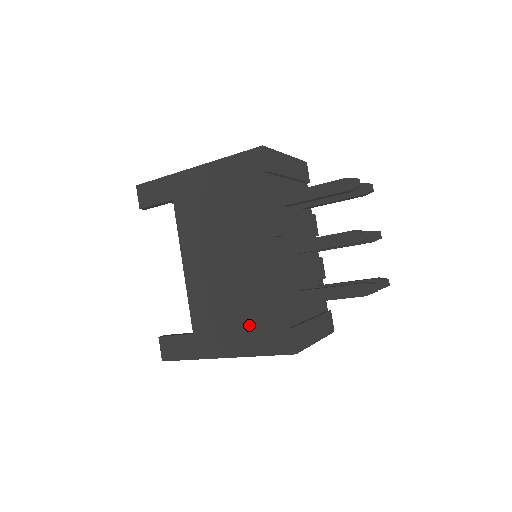
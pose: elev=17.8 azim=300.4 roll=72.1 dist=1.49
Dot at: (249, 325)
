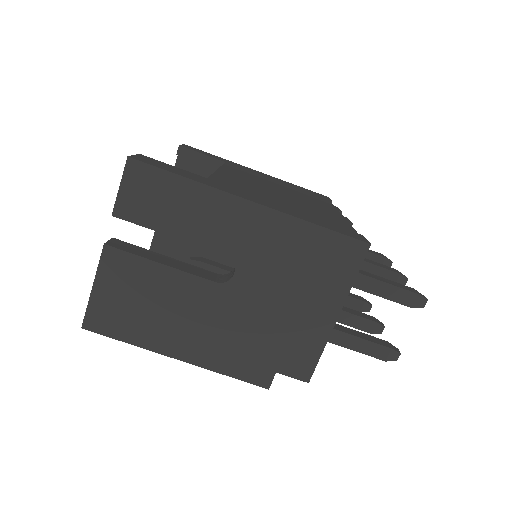
Dot at: (302, 211)
